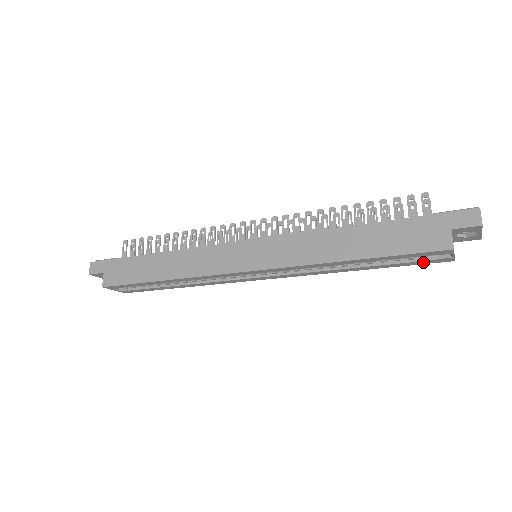
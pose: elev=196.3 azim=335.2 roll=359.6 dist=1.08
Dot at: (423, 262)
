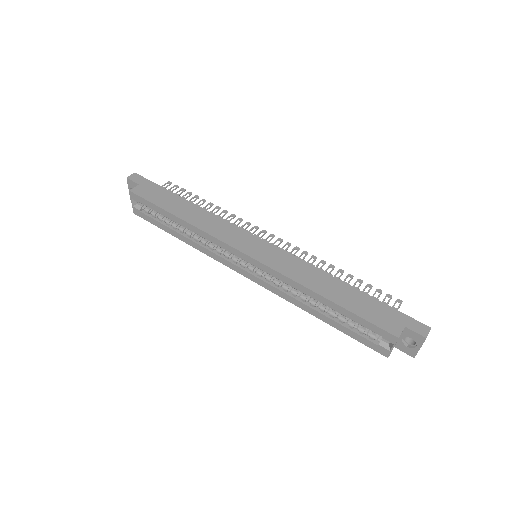
Dot at: (367, 342)
